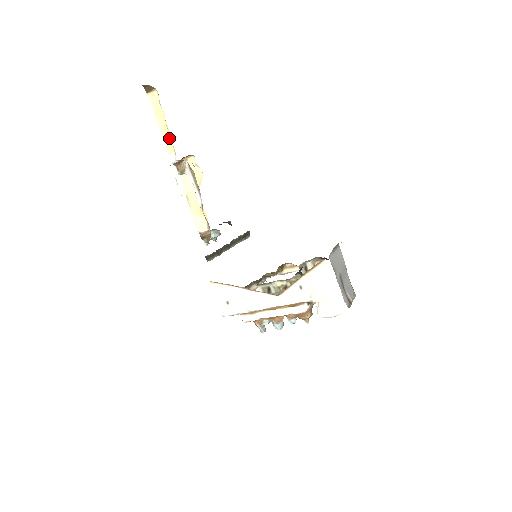
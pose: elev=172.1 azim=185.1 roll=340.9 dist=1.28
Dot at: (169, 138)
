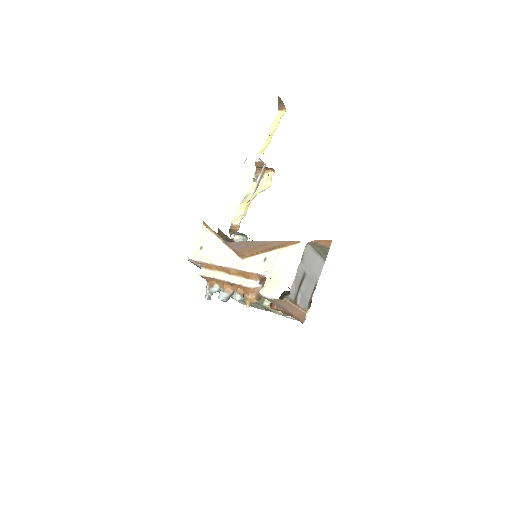
Dot at: (267, 144)
